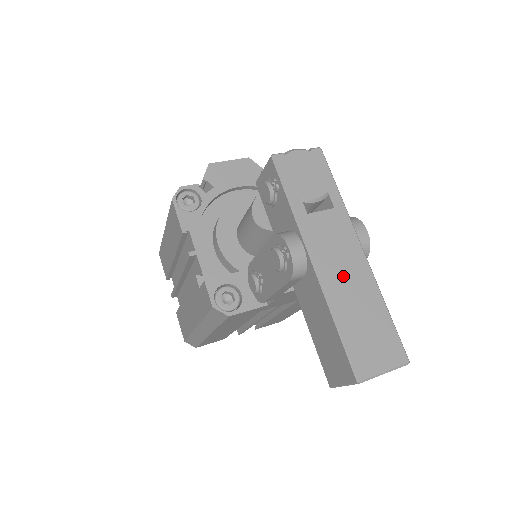
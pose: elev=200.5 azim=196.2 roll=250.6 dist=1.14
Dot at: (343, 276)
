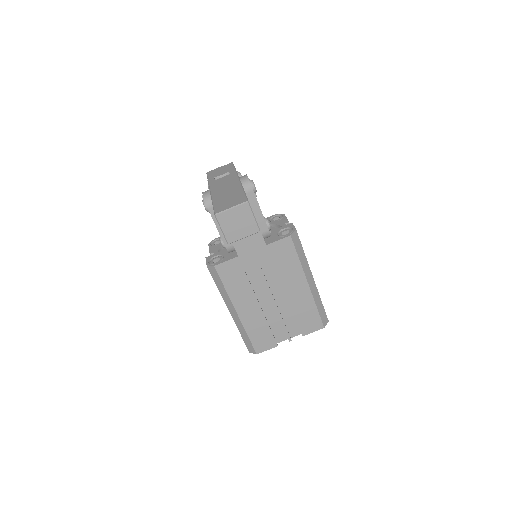
Dot at: (224, 189)
